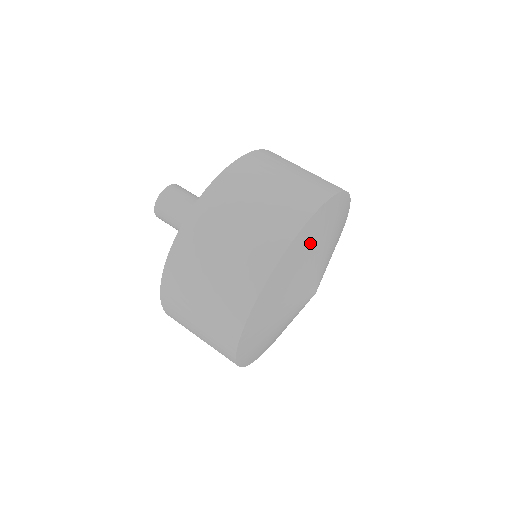
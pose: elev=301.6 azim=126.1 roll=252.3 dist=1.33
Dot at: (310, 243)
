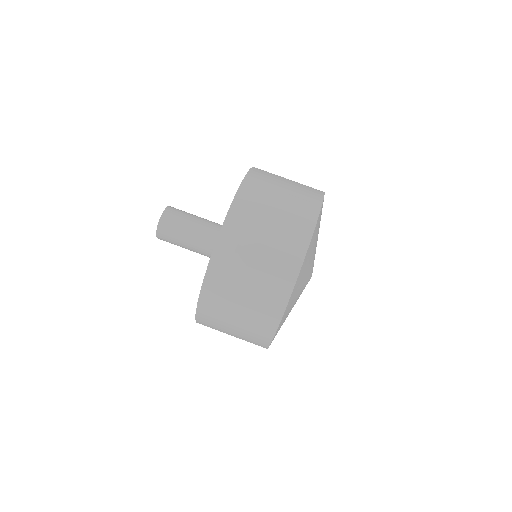
Dot at: (303, 272)
